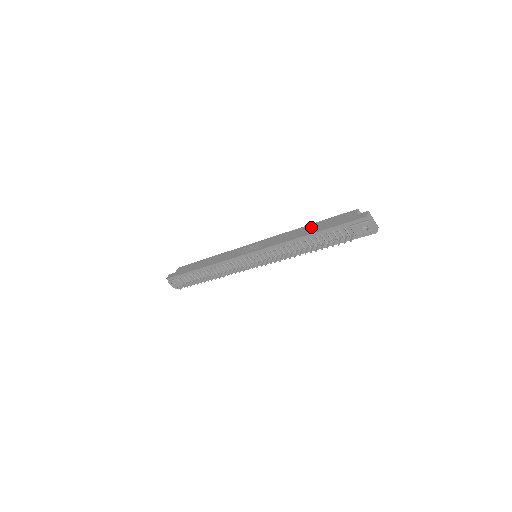
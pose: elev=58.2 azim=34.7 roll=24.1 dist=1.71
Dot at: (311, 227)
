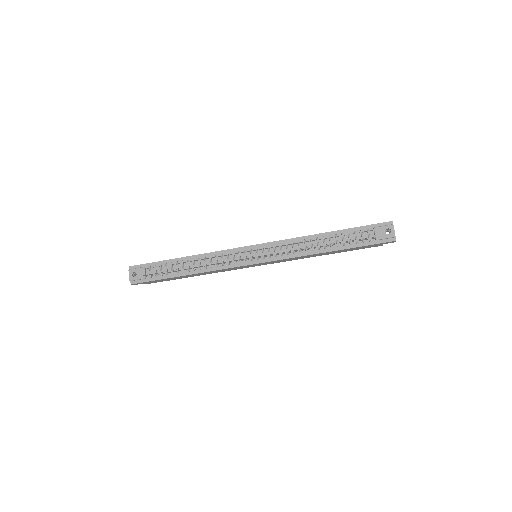
Dot at: occluded
